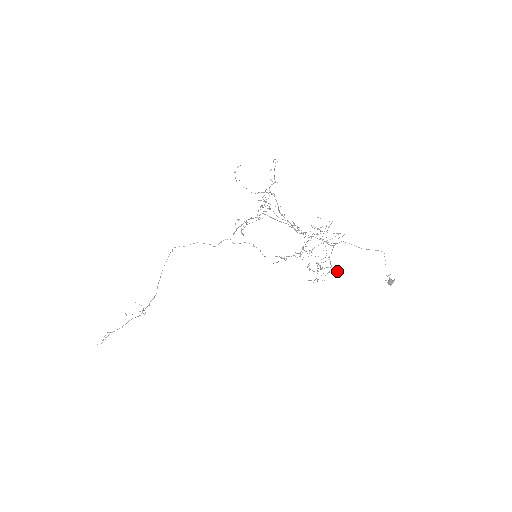
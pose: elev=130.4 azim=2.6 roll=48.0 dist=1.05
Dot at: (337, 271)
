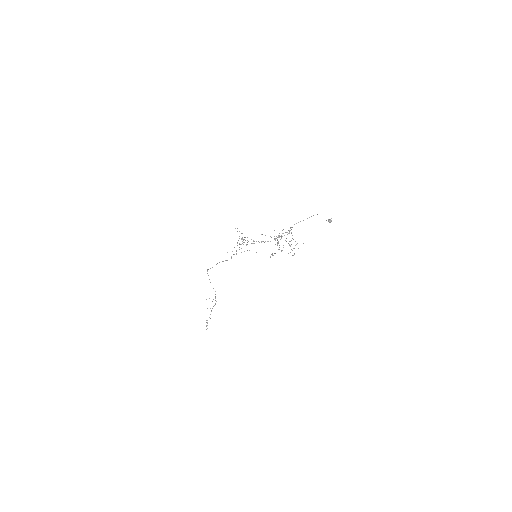
Dot at: occluded
